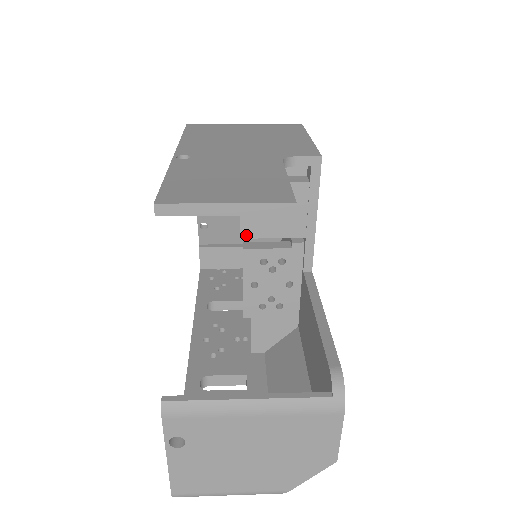
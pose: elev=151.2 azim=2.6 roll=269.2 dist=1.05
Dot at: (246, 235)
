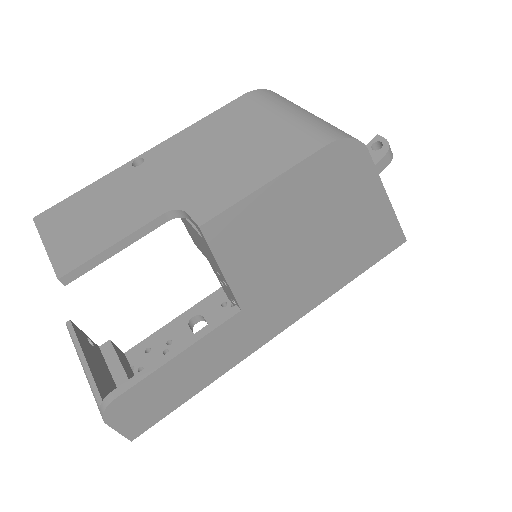
Dot at: (196, 245)
